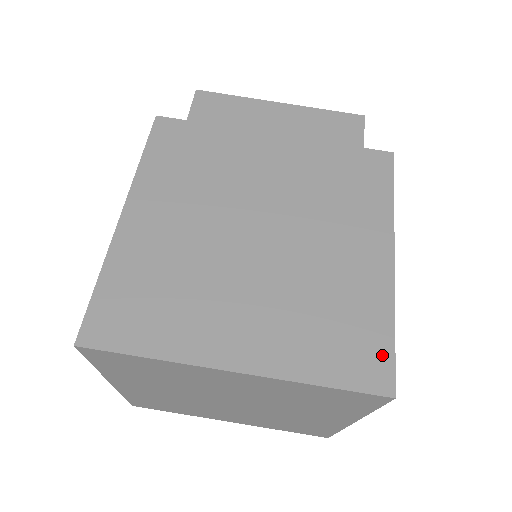
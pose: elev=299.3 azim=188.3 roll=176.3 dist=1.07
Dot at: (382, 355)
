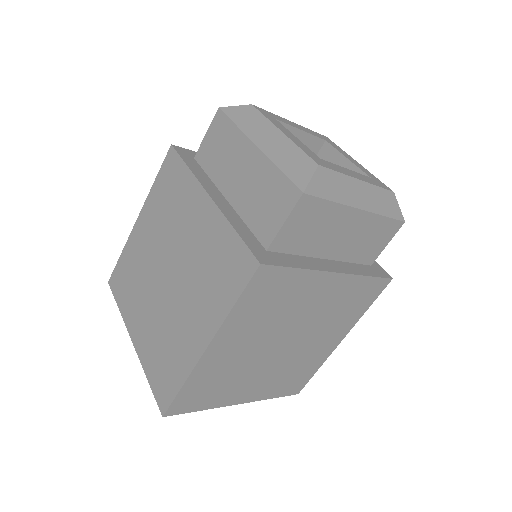
Dot at: (304, 382)
